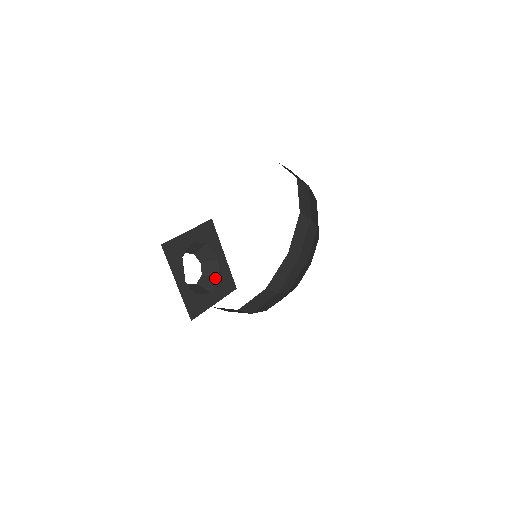
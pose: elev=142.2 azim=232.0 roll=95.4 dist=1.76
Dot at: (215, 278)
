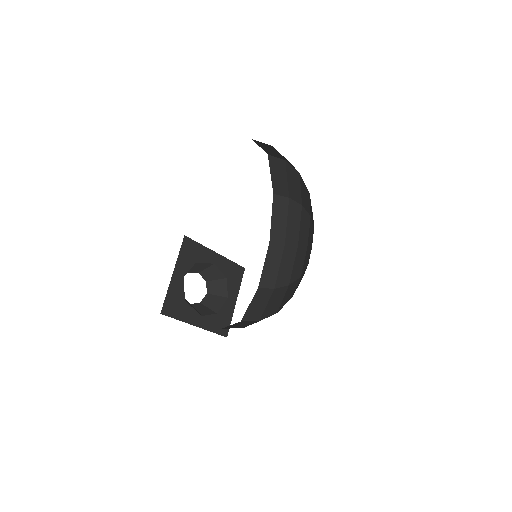
Dot at: (221, 279)
